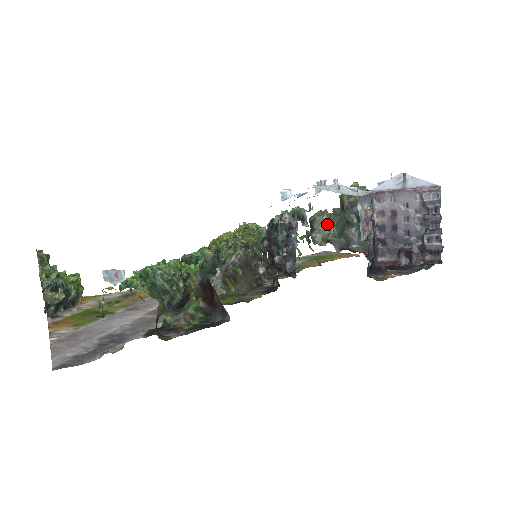
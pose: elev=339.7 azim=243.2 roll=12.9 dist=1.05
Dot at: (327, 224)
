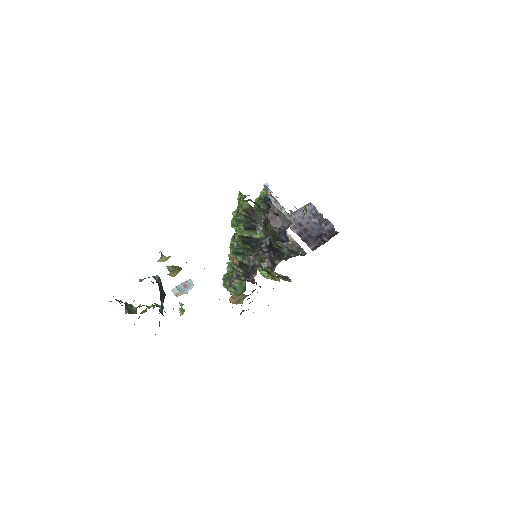
Dot at: occluded
